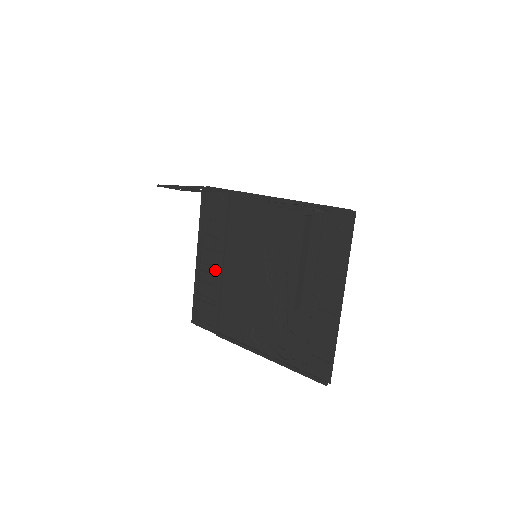
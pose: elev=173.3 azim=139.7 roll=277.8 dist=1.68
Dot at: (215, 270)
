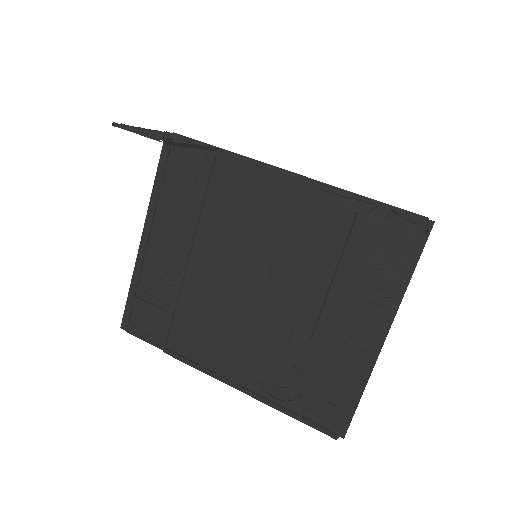
Dot at: (173, 261)
